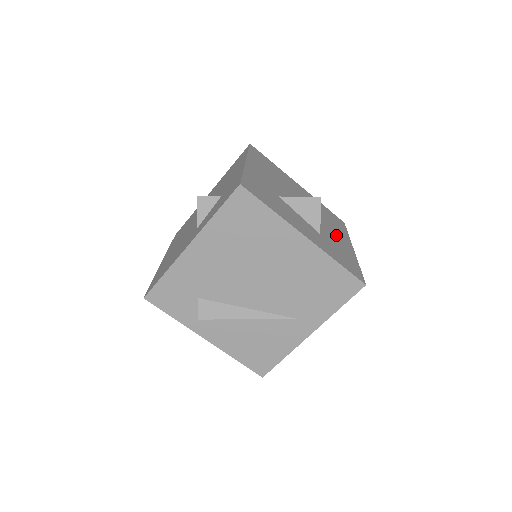
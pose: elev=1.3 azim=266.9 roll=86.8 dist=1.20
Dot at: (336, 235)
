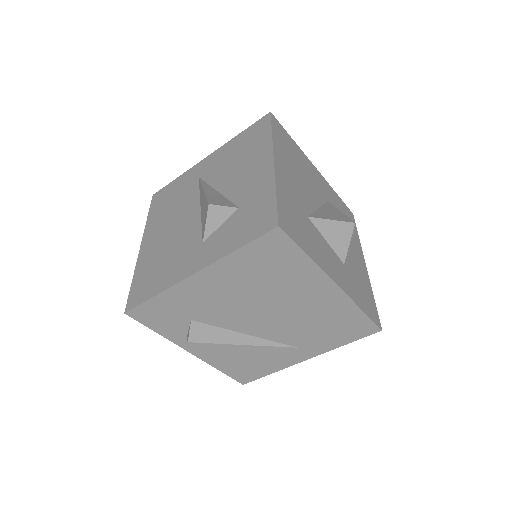
Dot at: (353, 250)
